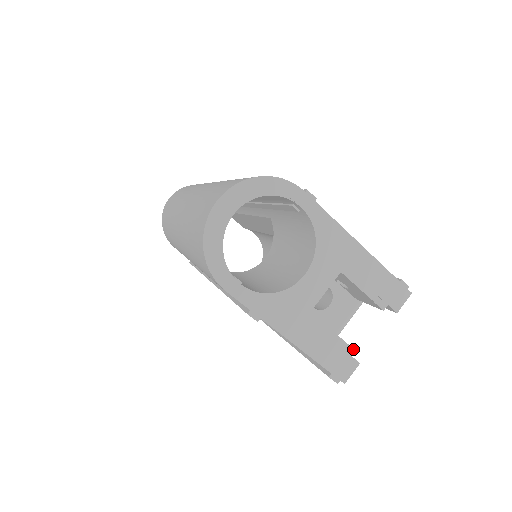
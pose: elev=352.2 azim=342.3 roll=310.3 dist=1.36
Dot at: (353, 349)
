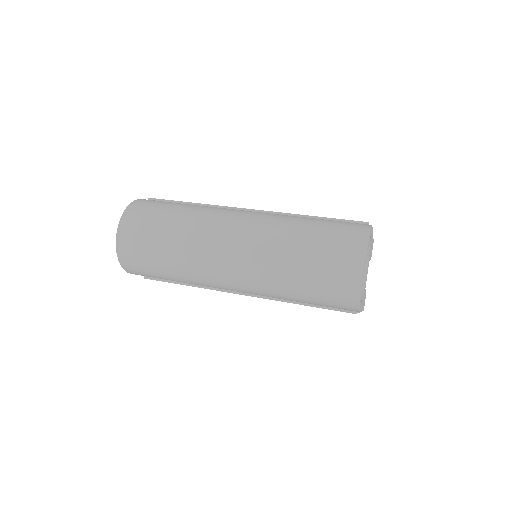
Dot at: occluded
